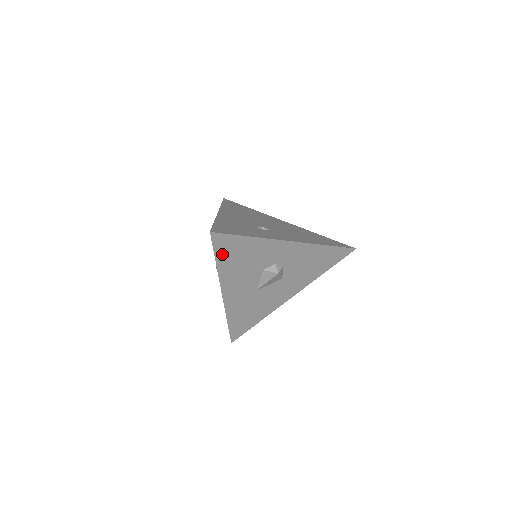
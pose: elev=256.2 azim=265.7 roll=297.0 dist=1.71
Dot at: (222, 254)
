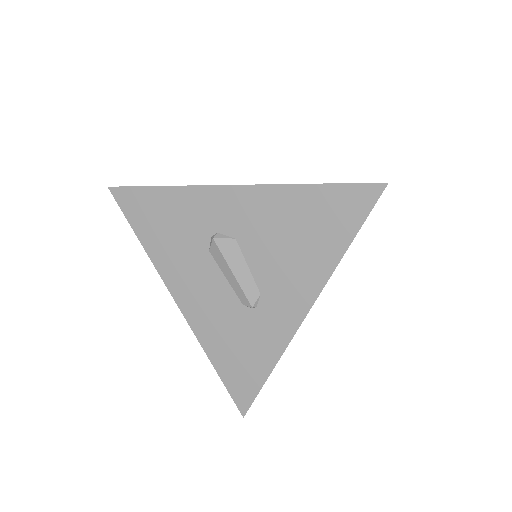
Dot at: occluded
